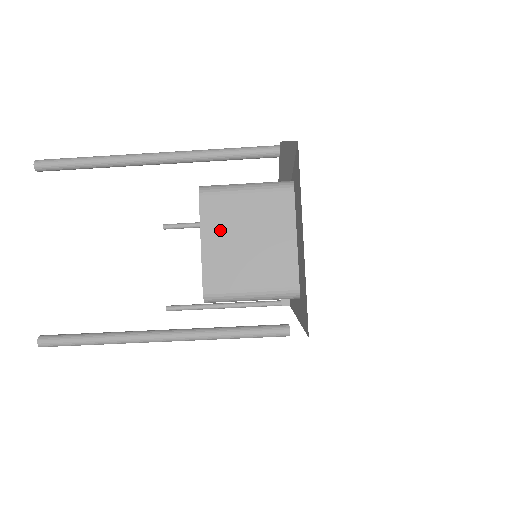
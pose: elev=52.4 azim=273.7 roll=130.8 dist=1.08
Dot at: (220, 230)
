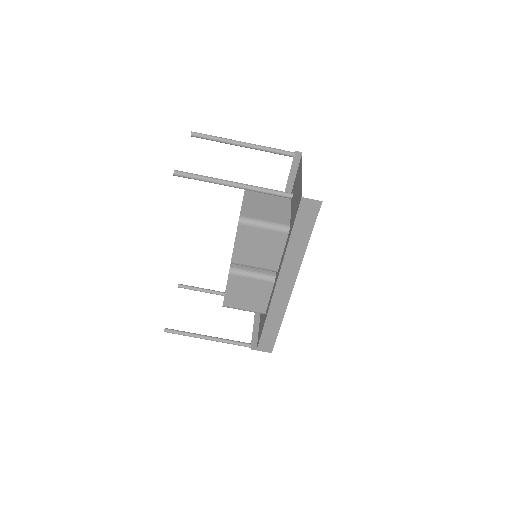
Dot at: (253, 199)
